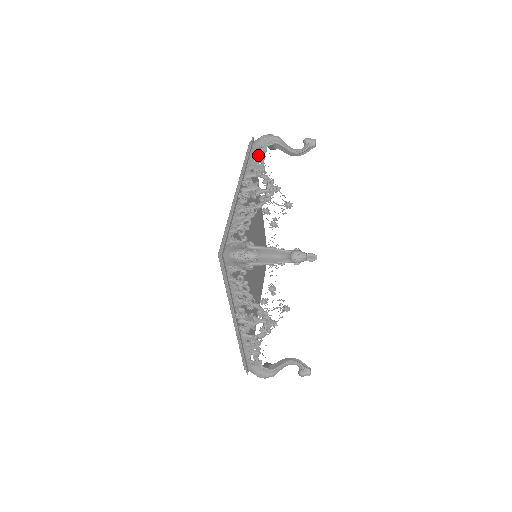
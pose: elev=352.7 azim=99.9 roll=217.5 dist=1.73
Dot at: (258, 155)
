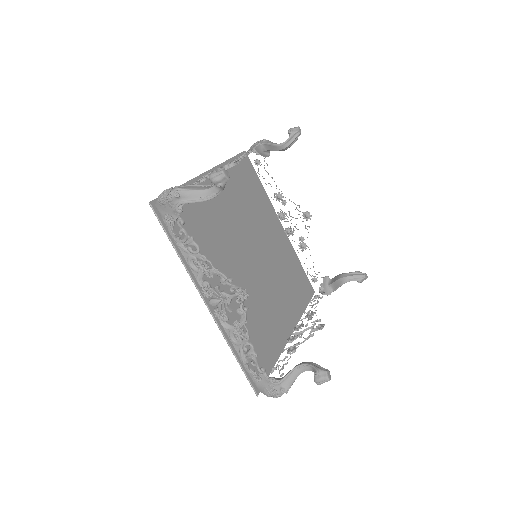
Dot at: occluded
